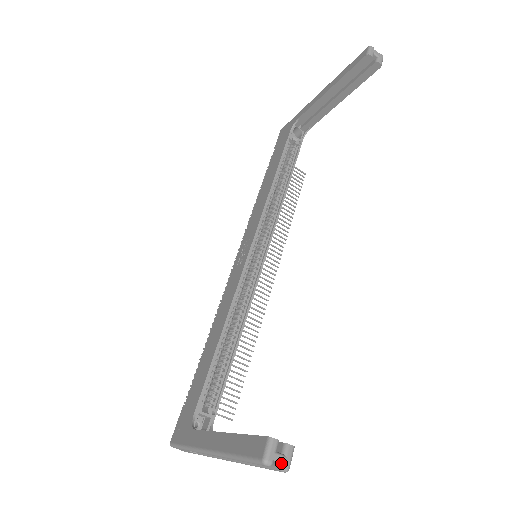
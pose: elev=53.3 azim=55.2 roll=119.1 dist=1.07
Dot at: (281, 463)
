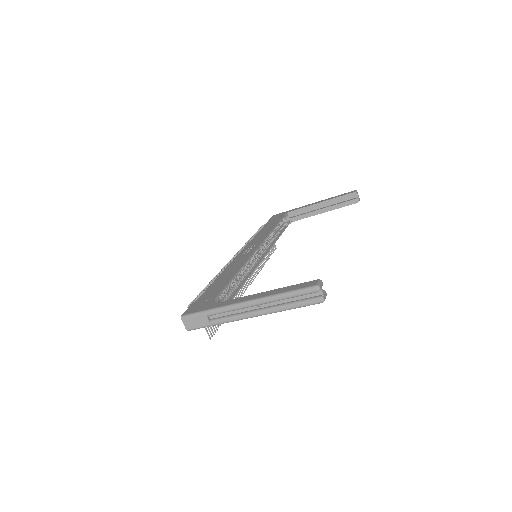
Dot at: (322, 295)
